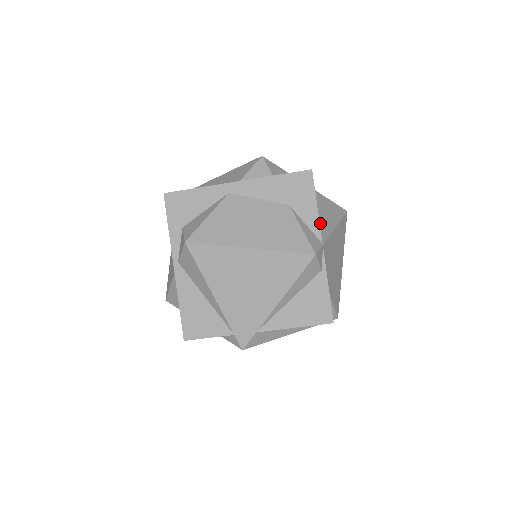
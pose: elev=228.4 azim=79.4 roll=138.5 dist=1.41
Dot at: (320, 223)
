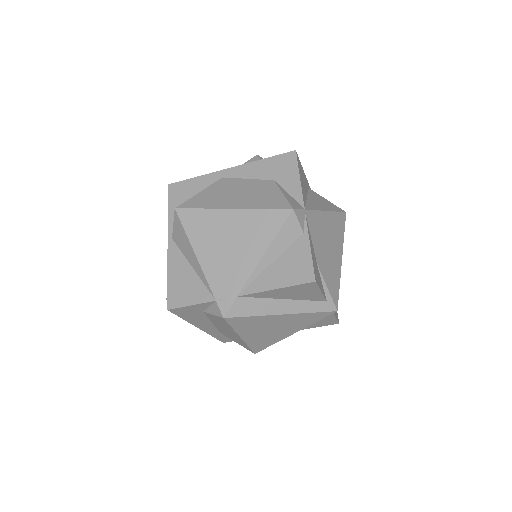
Dot at: (307, 201)
